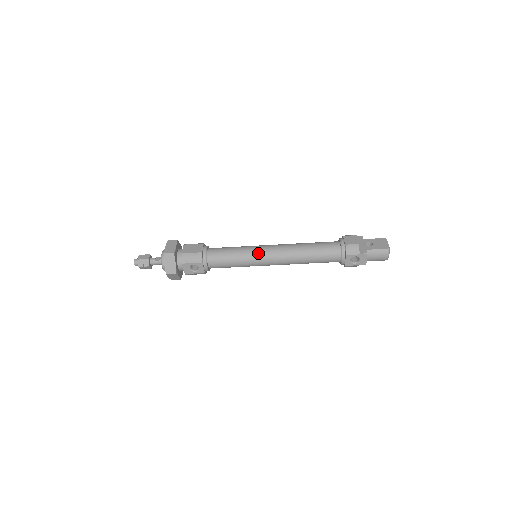
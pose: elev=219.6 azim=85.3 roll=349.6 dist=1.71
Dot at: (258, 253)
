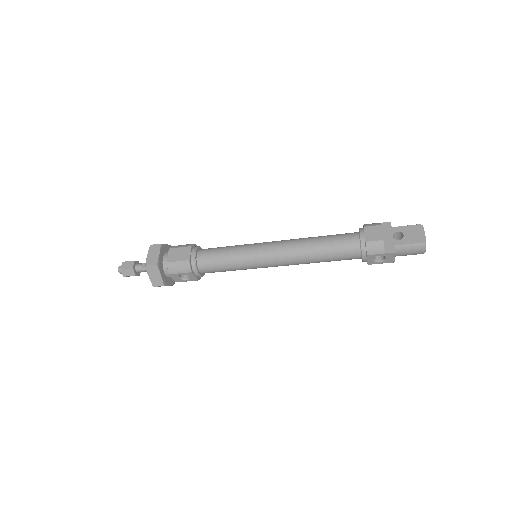
Dot at: (256, 256)
